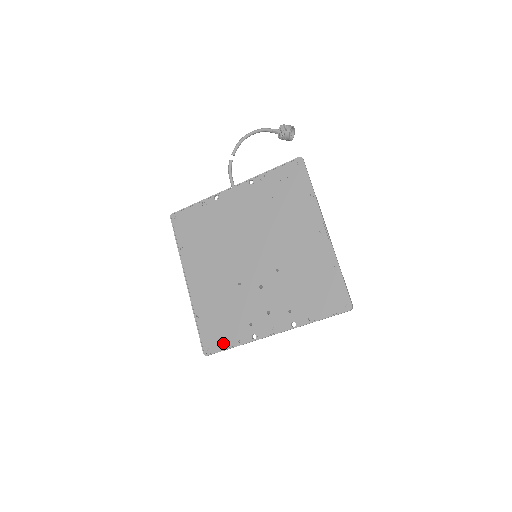
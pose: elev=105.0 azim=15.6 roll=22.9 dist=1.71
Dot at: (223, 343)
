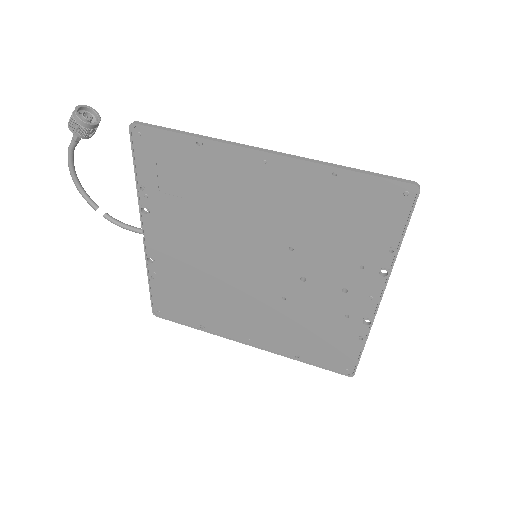
Dot at: (350, 354)
